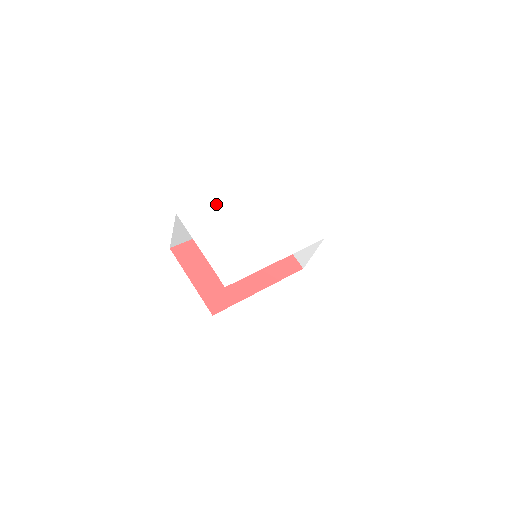
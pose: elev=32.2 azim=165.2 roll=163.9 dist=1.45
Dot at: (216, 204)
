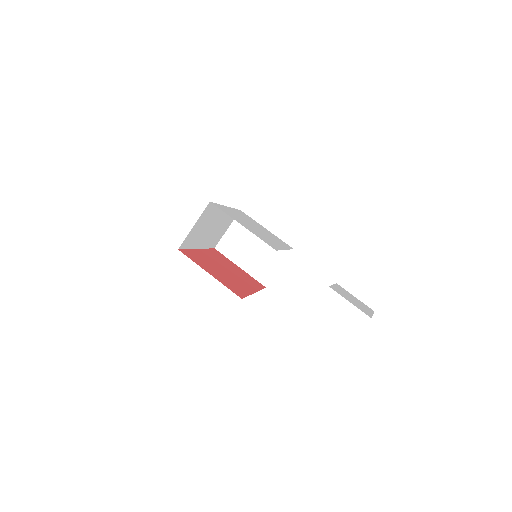
Dot at: (226, 208)
